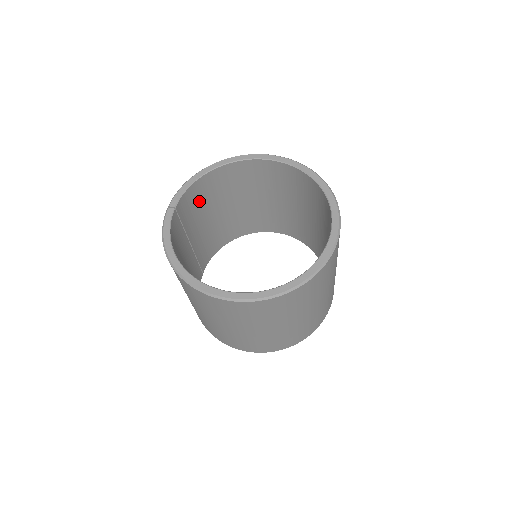
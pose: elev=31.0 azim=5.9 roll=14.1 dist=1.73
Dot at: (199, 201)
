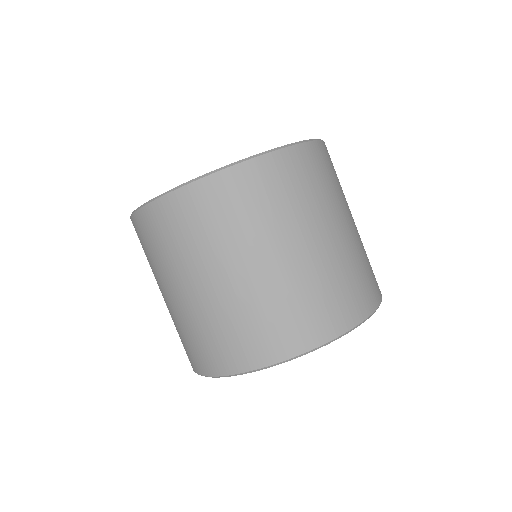
Dot at: occluded
